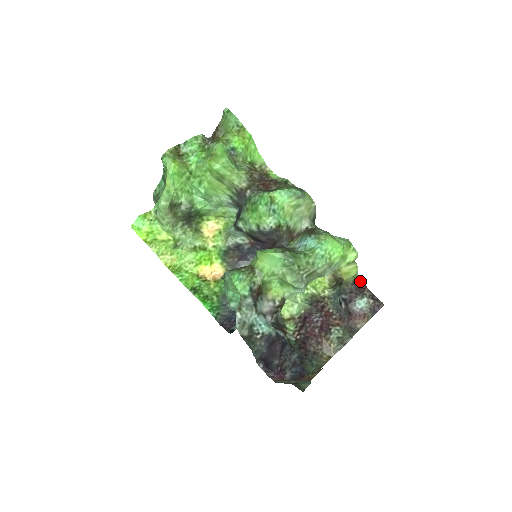
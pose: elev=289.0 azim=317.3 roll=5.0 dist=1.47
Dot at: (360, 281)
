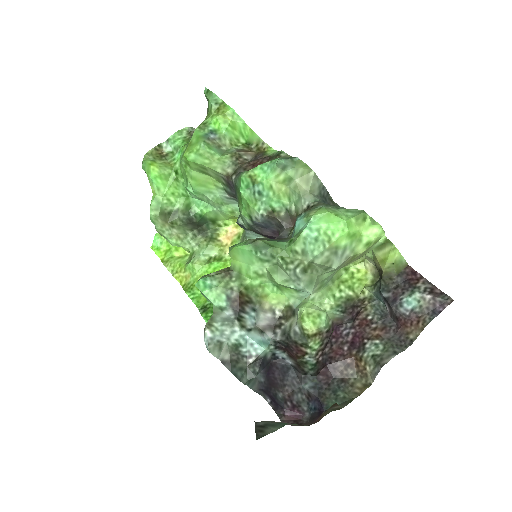
Dot at: (412, 269)
